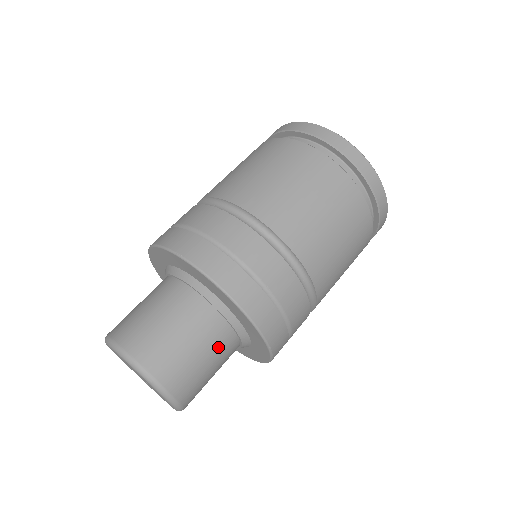
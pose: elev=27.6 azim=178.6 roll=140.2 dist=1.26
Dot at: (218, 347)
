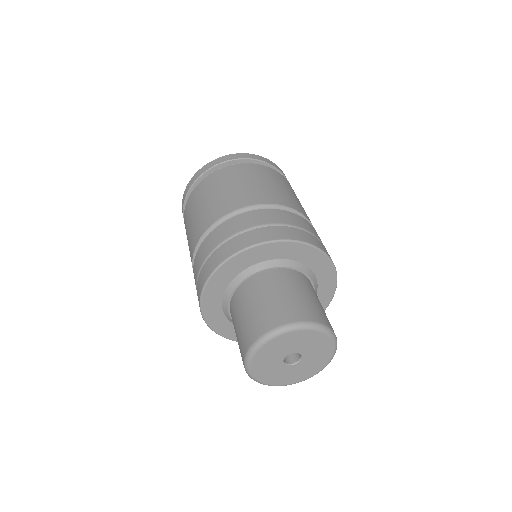
Dot at: (305, 285)
